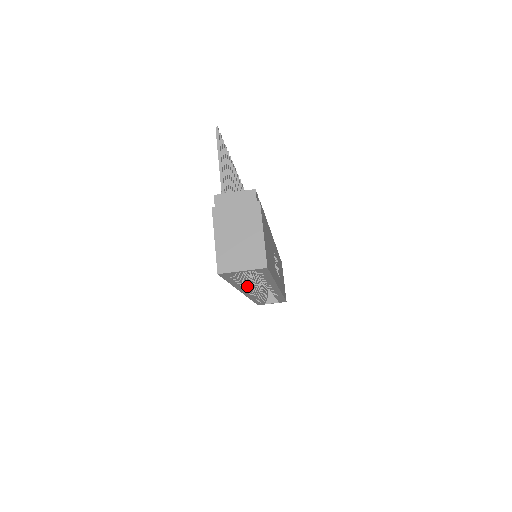
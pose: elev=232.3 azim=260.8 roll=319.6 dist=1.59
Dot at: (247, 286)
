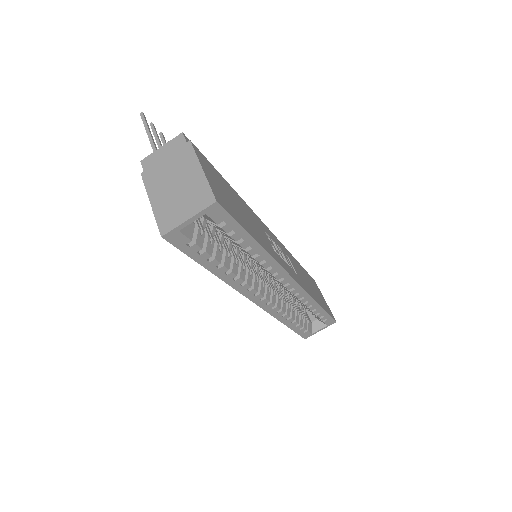
Dot at: (242, 278)
